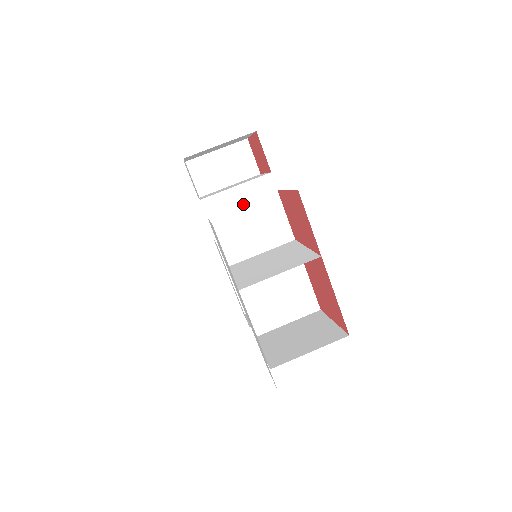
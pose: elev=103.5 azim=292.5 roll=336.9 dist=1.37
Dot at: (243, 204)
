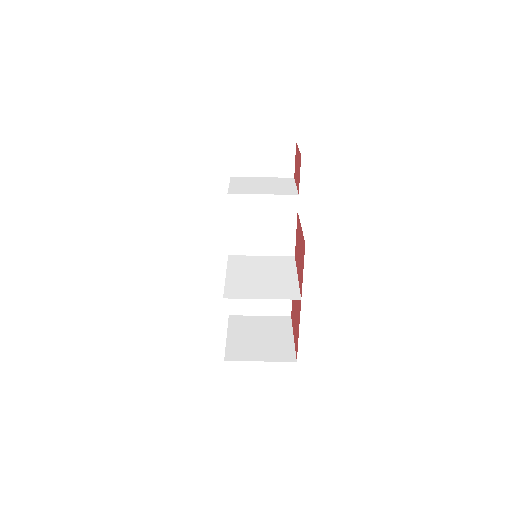
Dot at: (263, 211)
